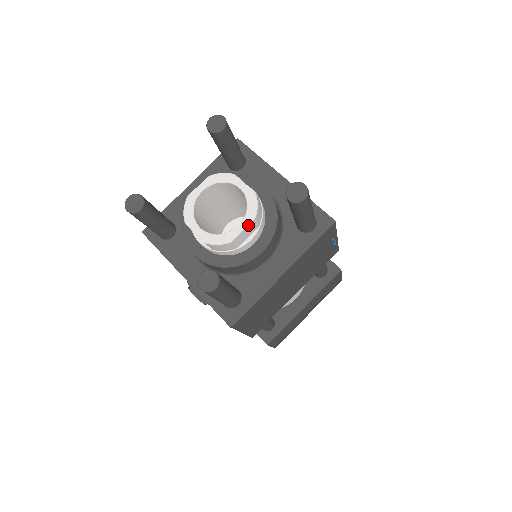
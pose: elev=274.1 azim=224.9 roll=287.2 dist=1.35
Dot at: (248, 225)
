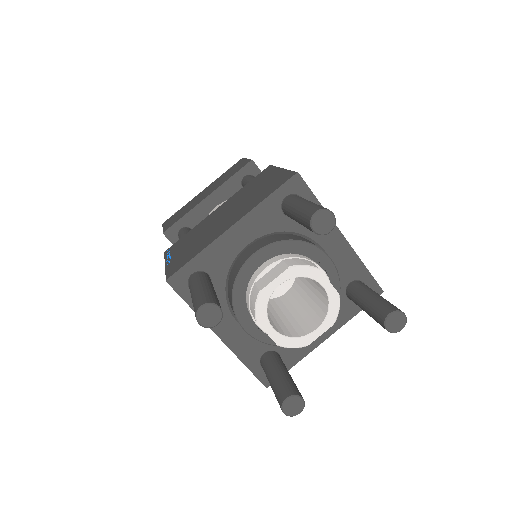
Dot at: (326, 330)
